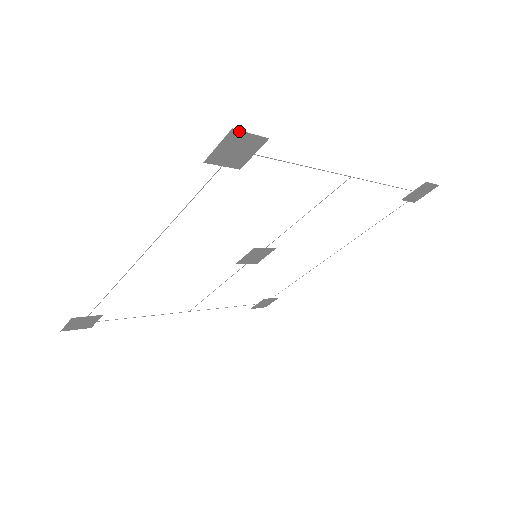
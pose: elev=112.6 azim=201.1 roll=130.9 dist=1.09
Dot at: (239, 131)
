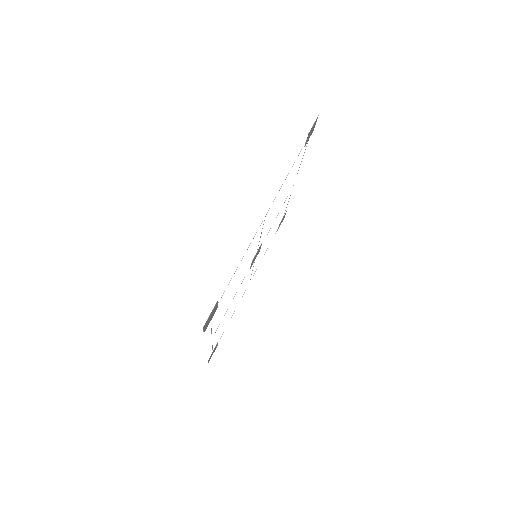
Dot at: (317, 118)
